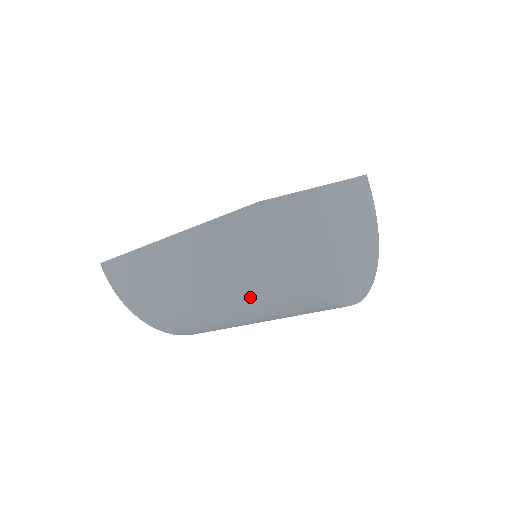
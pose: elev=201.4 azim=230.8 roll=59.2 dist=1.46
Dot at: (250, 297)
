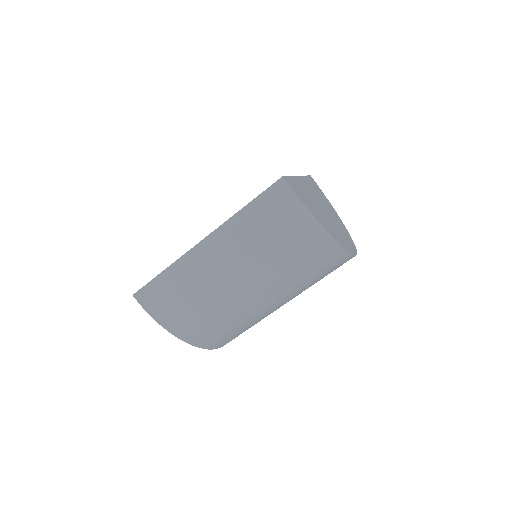
Dot at: (285, 267)
